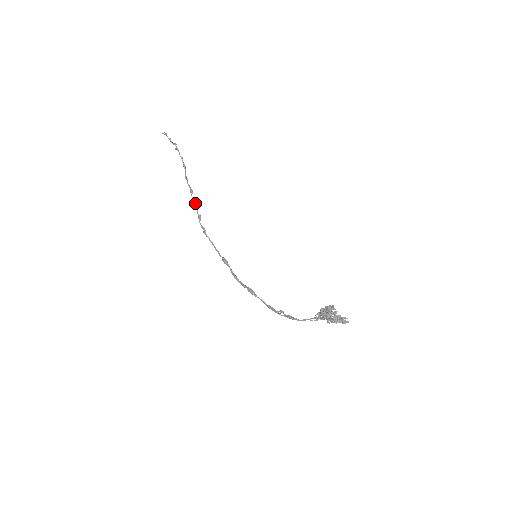
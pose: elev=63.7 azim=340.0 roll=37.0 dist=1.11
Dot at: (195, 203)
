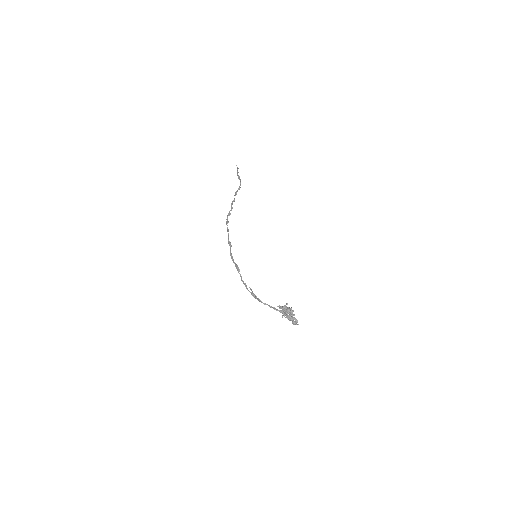
Dot at: occluded
